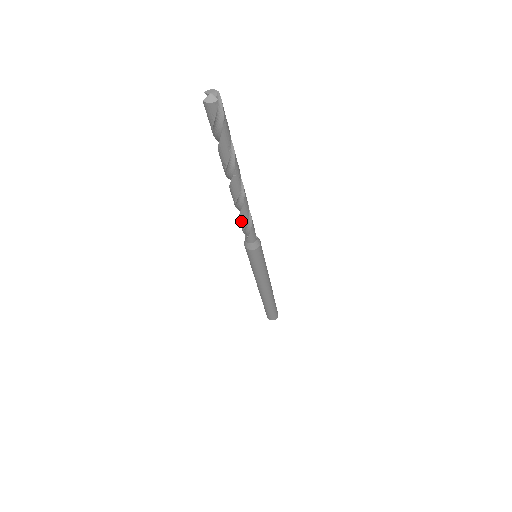
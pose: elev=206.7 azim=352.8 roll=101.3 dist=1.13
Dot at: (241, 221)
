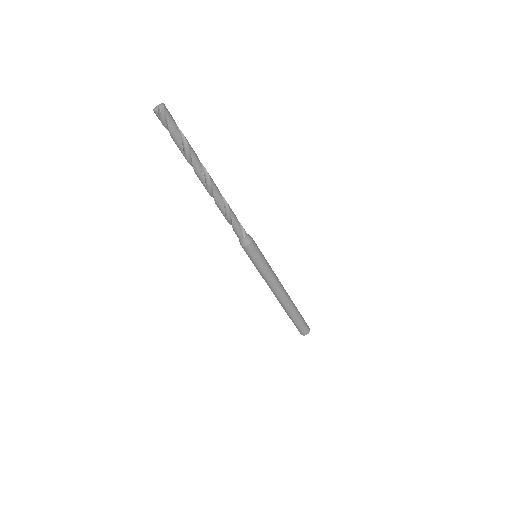
Dot at: (223, 214)
